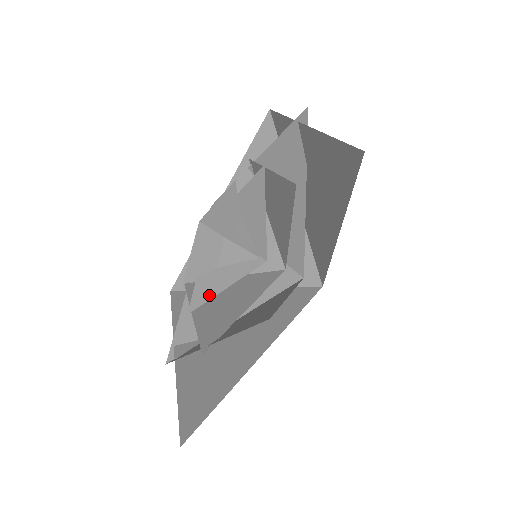
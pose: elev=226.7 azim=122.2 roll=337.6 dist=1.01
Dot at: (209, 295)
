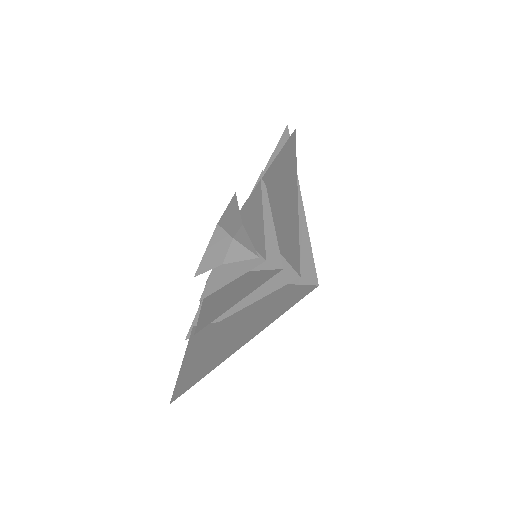
Dot at: (217, 287)
